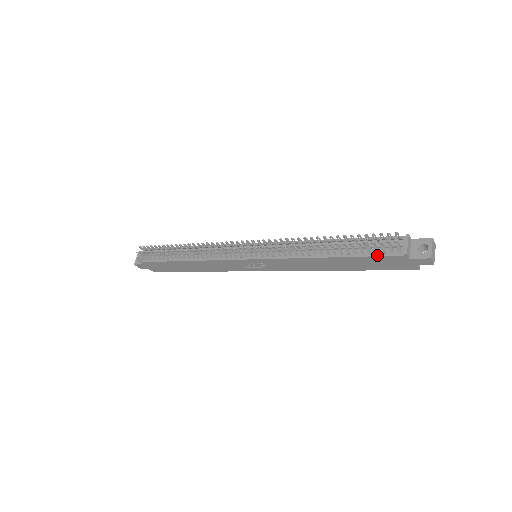
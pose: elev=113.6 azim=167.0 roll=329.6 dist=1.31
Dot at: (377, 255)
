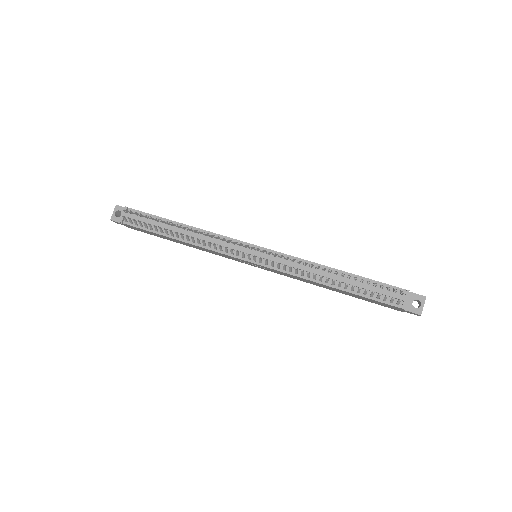
Dot at: (378, 300)
